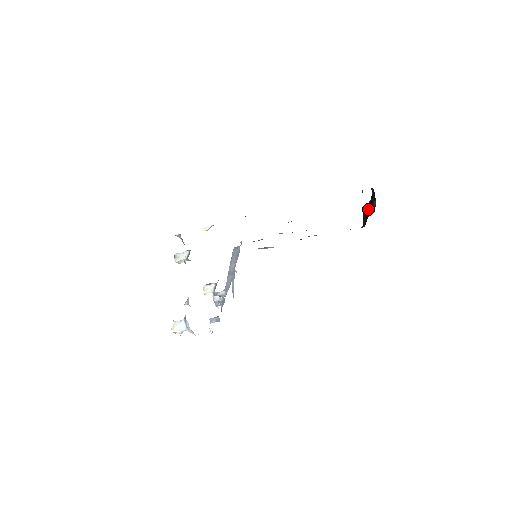
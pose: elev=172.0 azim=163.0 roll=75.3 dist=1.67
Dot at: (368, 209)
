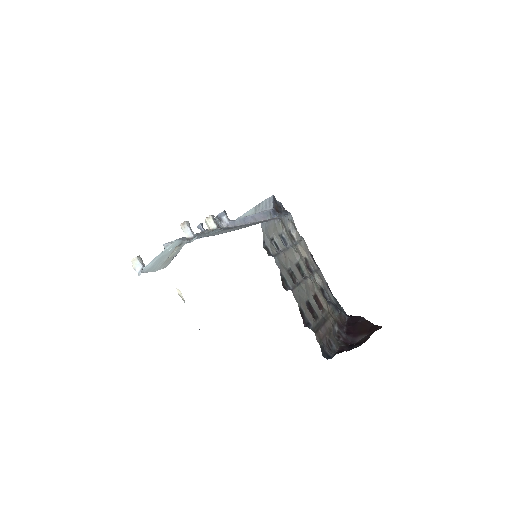
Dot at: (361, 325)
